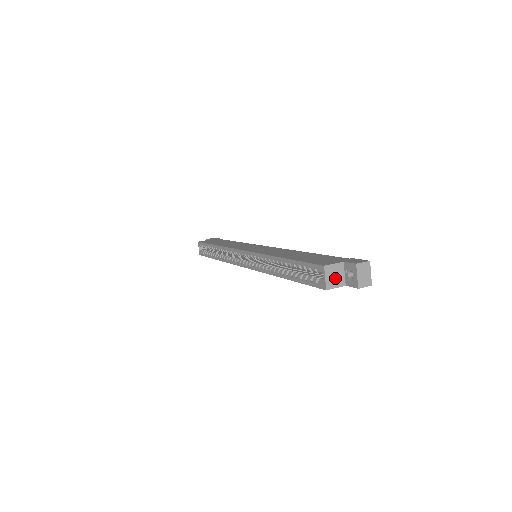
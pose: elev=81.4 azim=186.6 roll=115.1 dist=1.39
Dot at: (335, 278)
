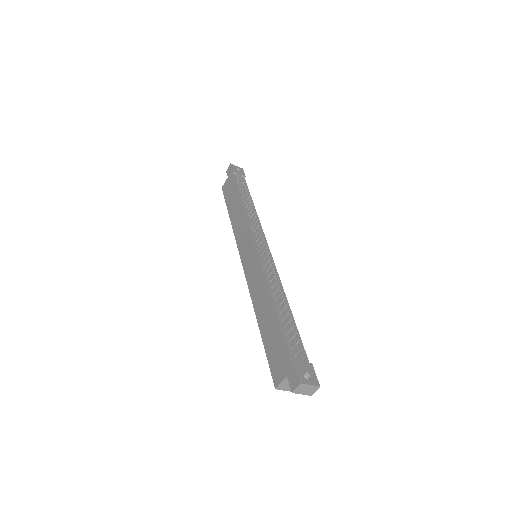
Dot at: occluded
